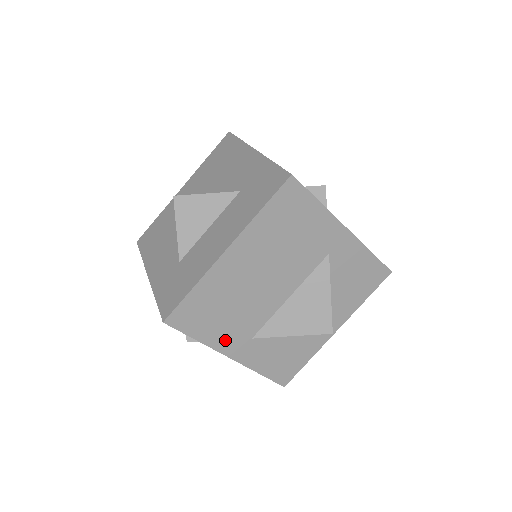
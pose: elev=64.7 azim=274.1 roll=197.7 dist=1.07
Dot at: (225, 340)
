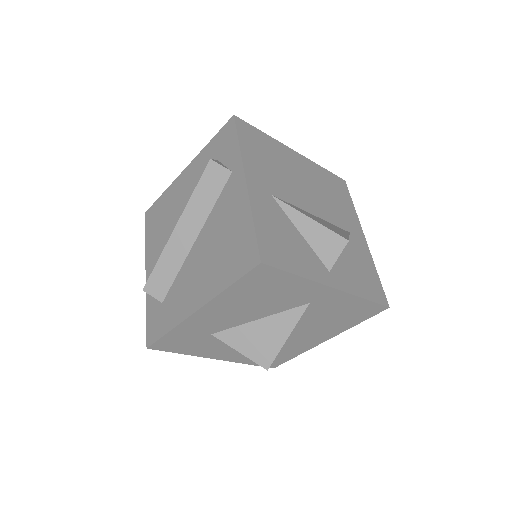
Dot at: (254, 169)
